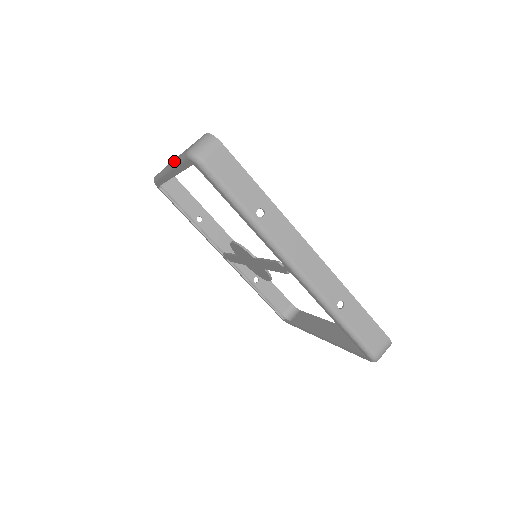
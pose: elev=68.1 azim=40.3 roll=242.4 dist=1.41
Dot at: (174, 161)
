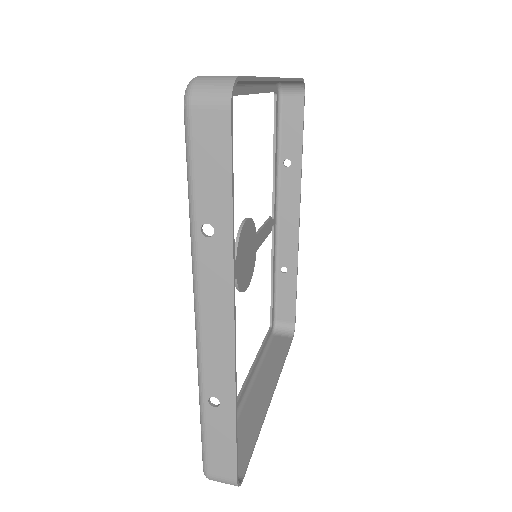
Dot at: occluded
